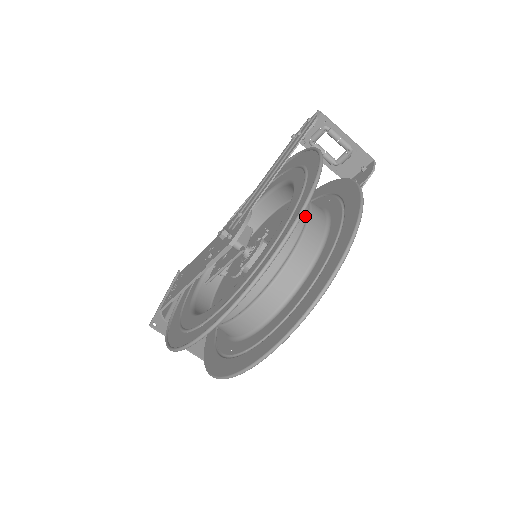
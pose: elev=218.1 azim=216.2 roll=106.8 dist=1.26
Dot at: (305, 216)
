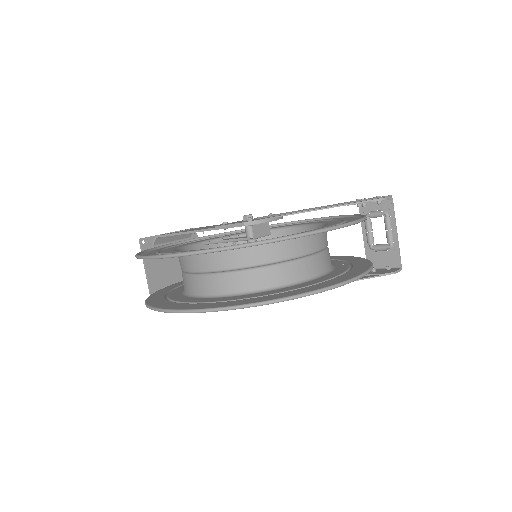
Dot at: (314, 250)
